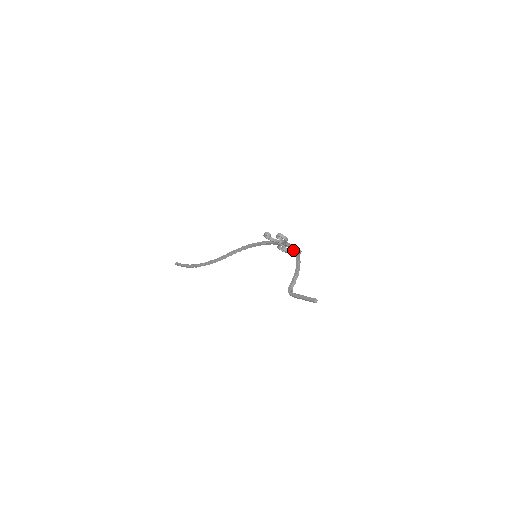
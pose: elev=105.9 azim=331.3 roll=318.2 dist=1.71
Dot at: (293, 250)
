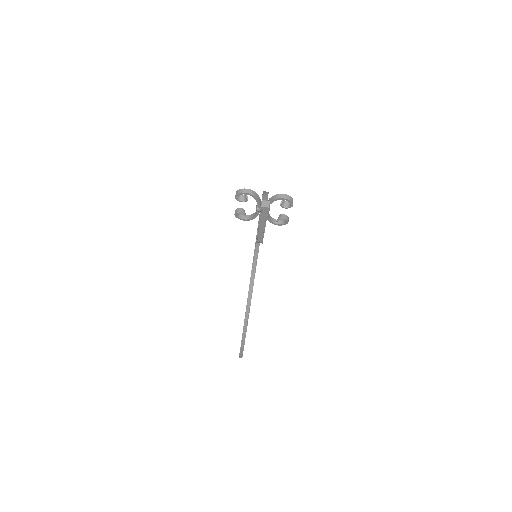
Dot at: occluded
